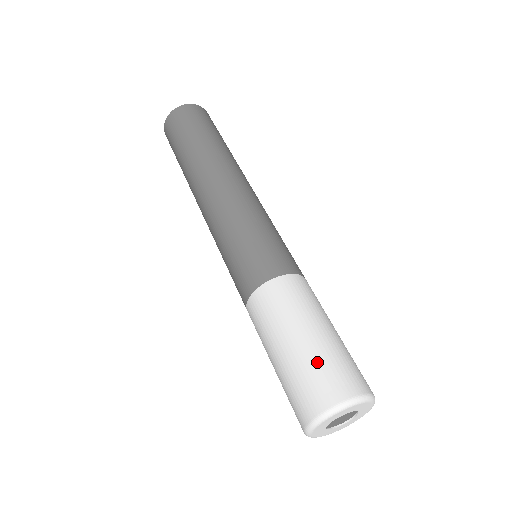
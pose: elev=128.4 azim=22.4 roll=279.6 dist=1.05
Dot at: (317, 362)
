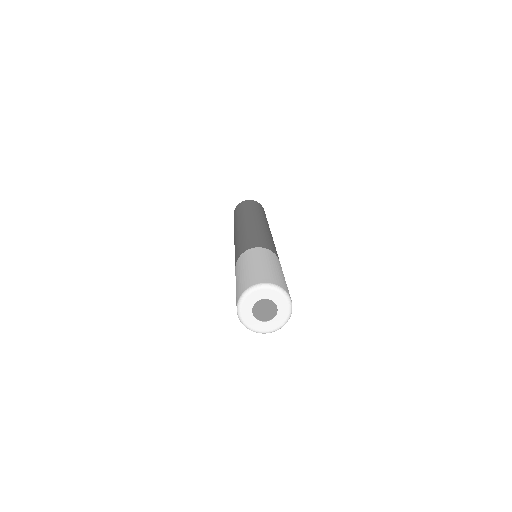
Dot at: (263, 271)
